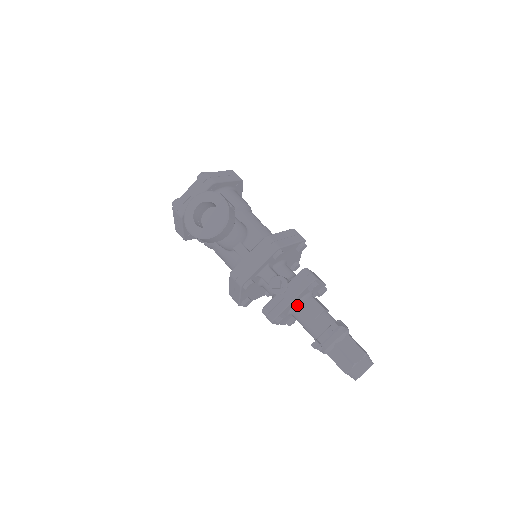
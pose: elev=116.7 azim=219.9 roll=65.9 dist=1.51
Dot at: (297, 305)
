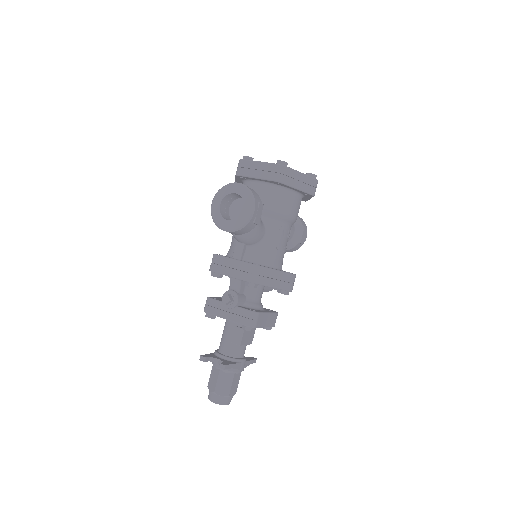
Dot at: (231, 321)
